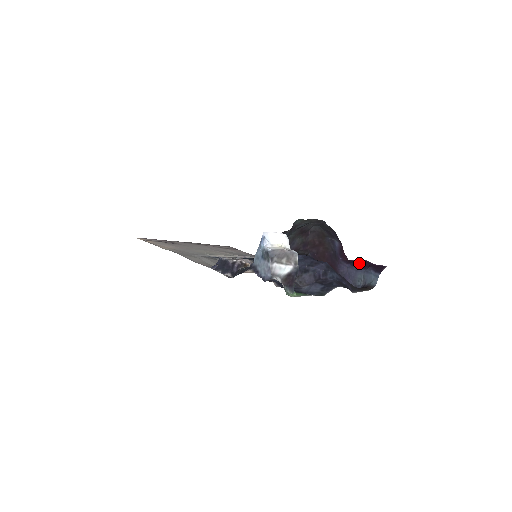
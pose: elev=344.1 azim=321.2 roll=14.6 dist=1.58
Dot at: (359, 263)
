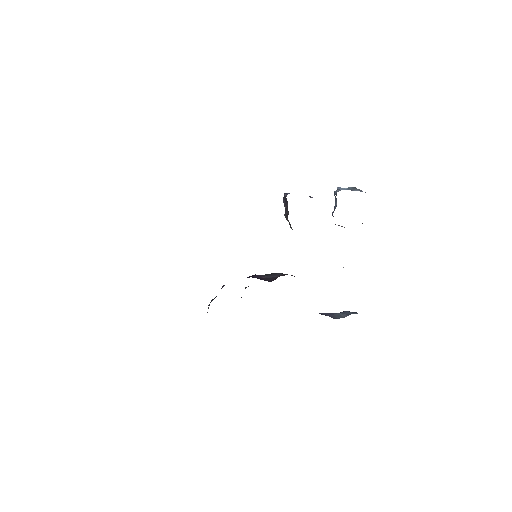
Dot at: occluded
